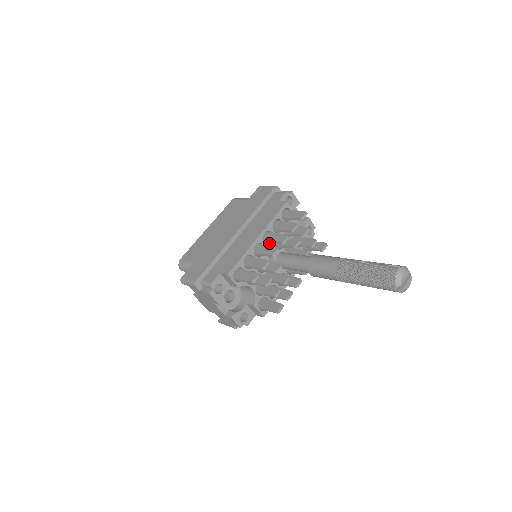
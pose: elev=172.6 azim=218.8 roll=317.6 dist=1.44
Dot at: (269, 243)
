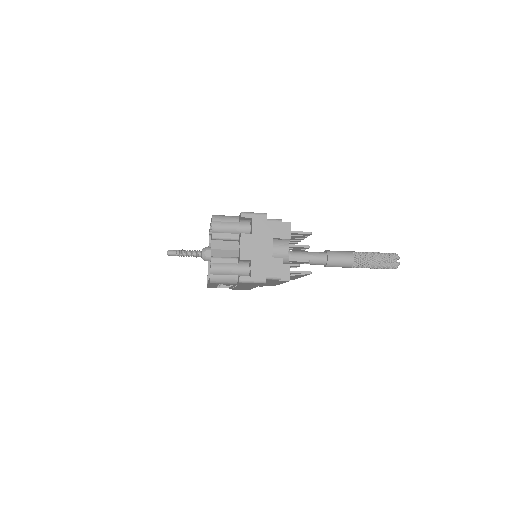
Dot at: occluded
